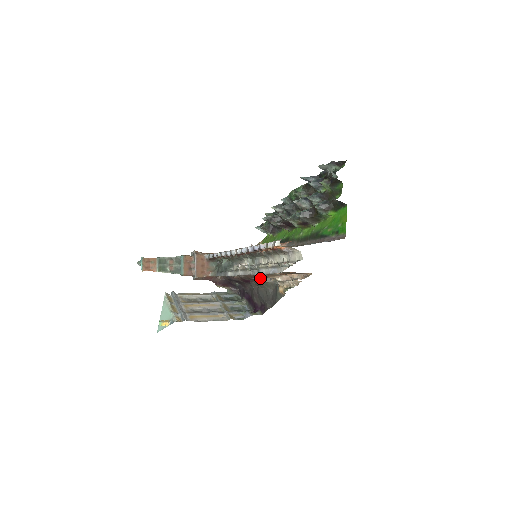
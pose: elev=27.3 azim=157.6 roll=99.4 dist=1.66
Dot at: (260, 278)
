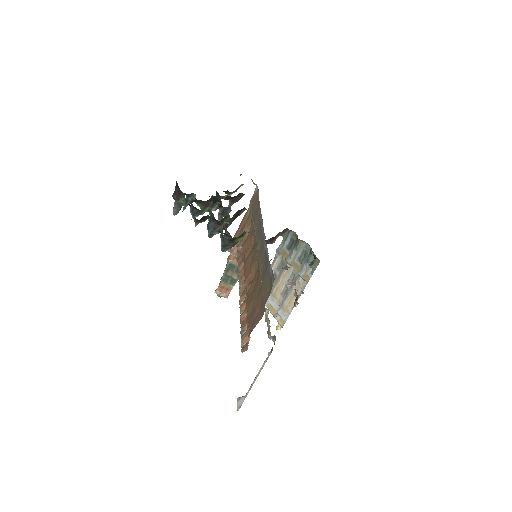
Dot at: occluded
